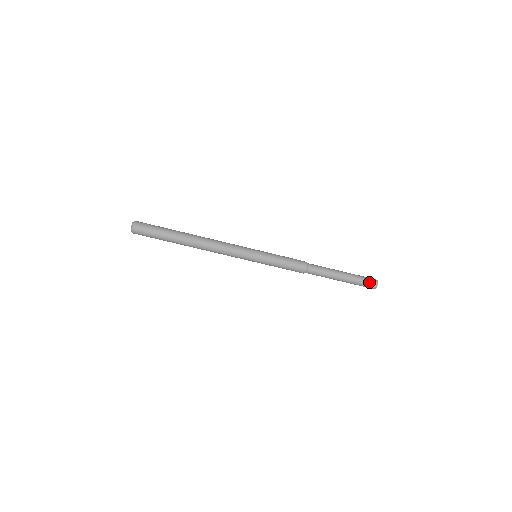
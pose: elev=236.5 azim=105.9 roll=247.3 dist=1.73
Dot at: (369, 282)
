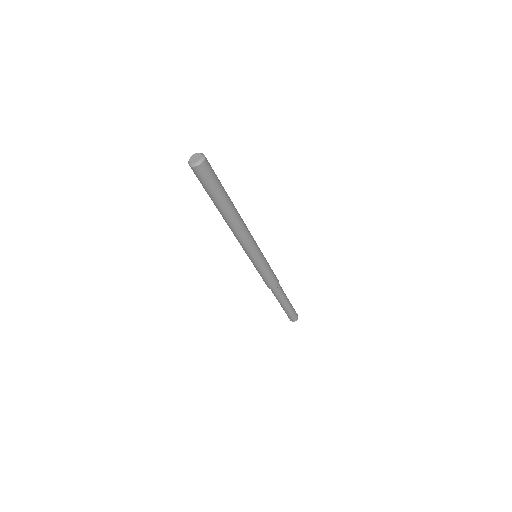
Dot at: (296, 315)
